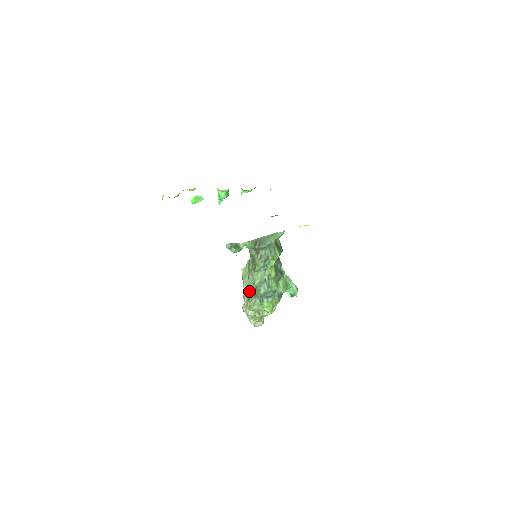
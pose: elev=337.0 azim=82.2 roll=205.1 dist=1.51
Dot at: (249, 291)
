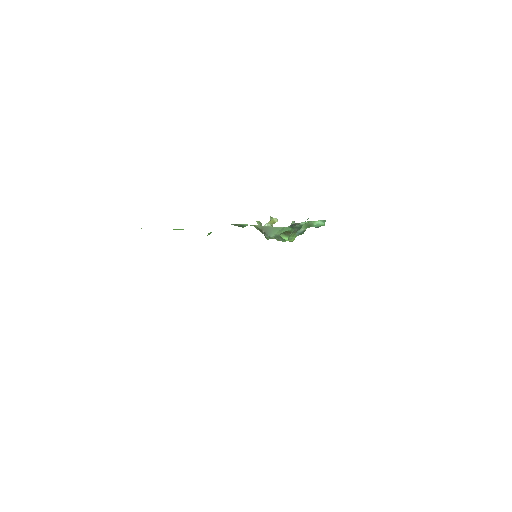
Dot at: occluded
